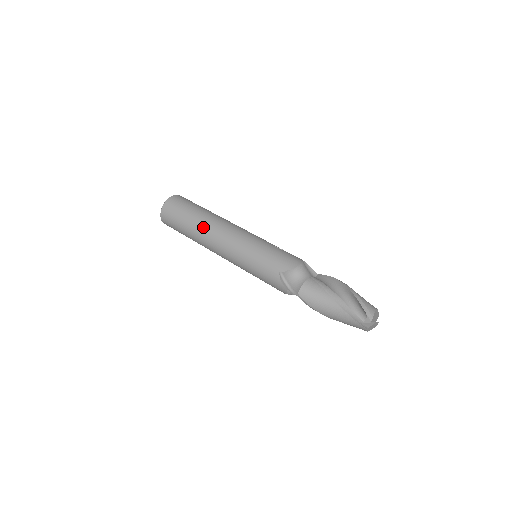
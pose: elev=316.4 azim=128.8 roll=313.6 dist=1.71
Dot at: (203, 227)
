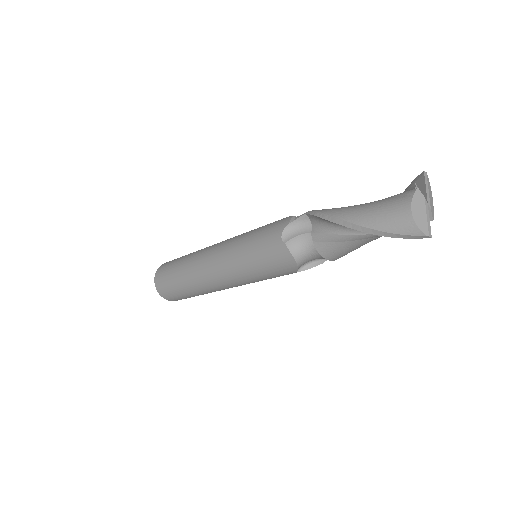
Dot at: occluded
